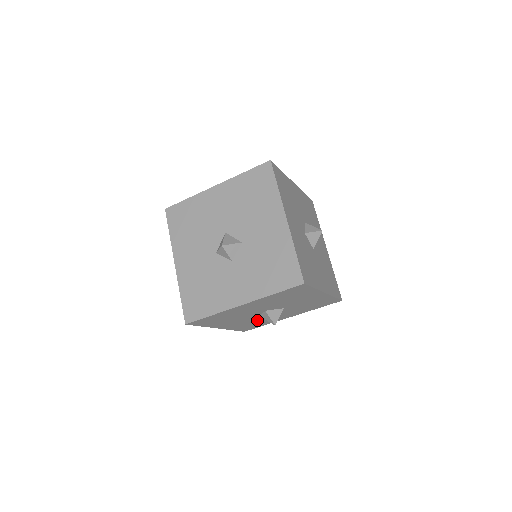
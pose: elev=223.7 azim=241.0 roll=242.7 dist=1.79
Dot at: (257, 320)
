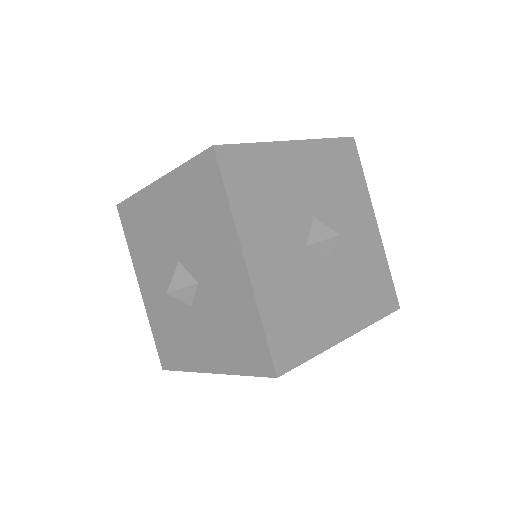
Dot at: occluded
